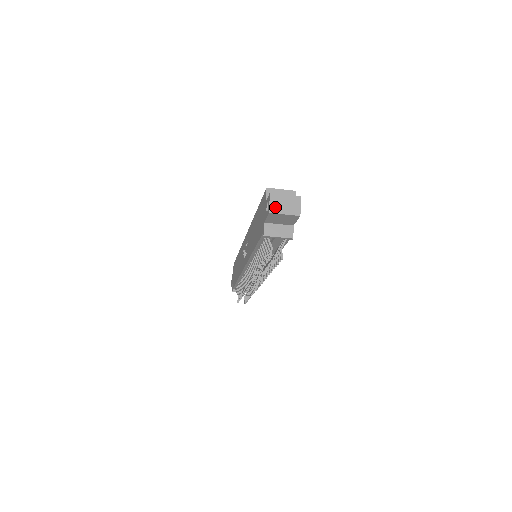
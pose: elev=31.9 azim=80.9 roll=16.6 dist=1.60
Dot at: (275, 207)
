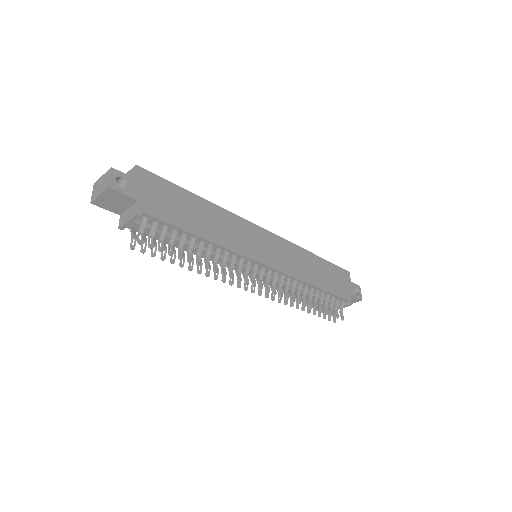
Dot at: (94, 194)
